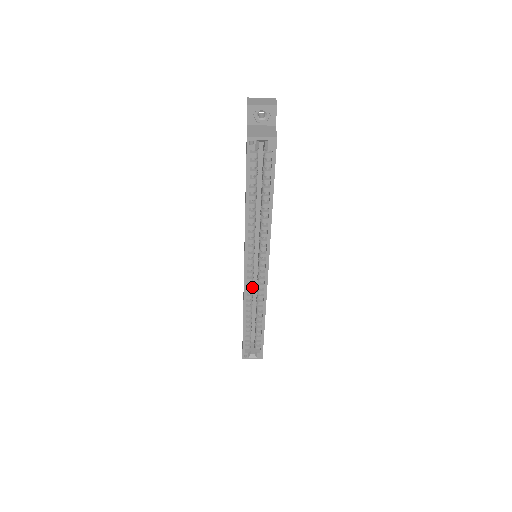
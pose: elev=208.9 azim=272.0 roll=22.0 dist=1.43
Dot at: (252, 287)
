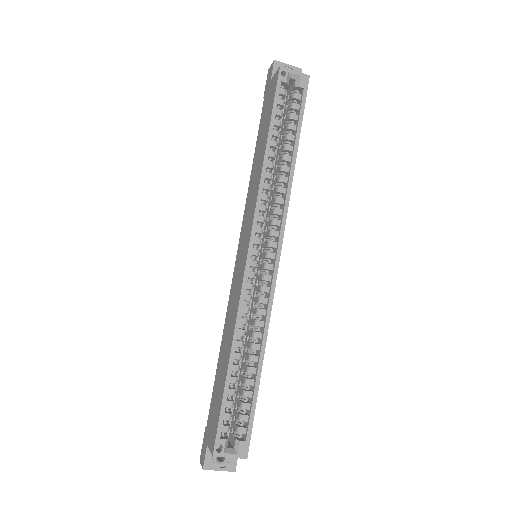
Dot at: (250, 295)
